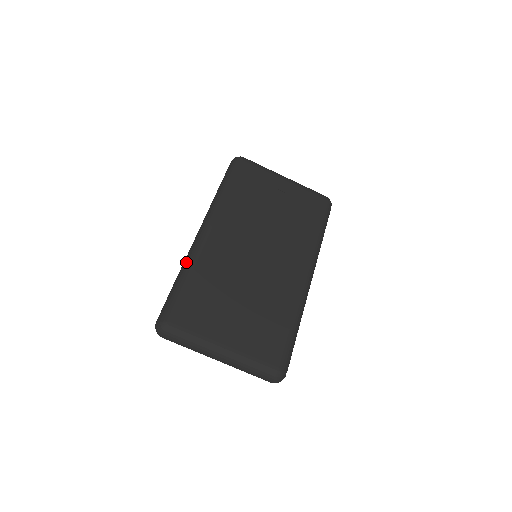
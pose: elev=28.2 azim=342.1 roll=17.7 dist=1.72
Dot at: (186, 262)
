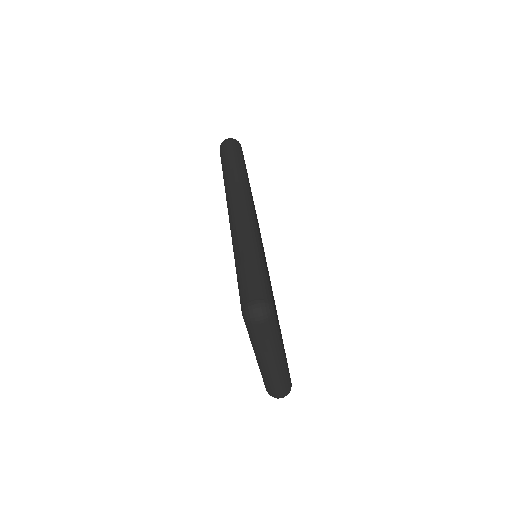
Dot at: (254, 237)
